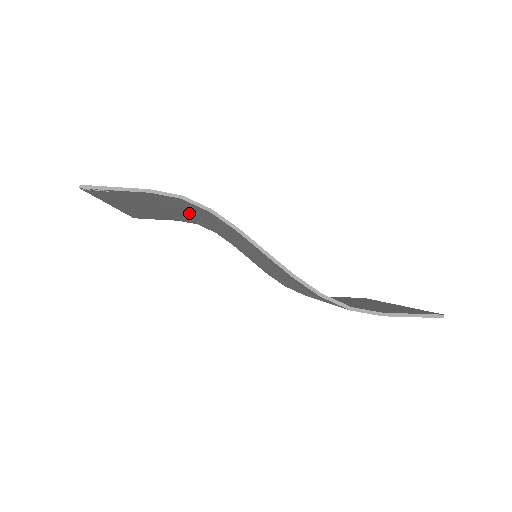
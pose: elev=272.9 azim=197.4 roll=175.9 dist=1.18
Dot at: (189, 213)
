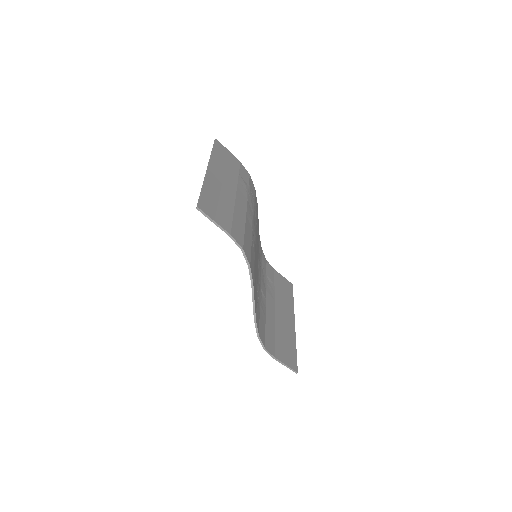
Dot at: occluded
